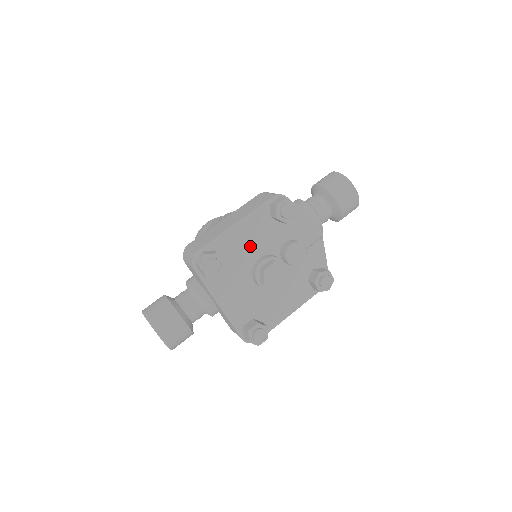
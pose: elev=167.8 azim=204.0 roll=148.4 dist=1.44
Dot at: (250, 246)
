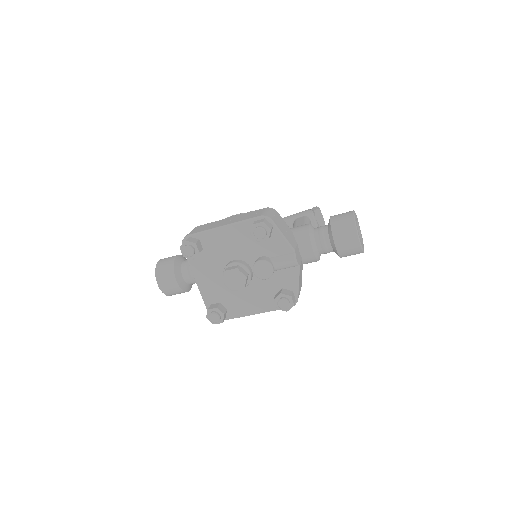
Dot at: (230, 247)
